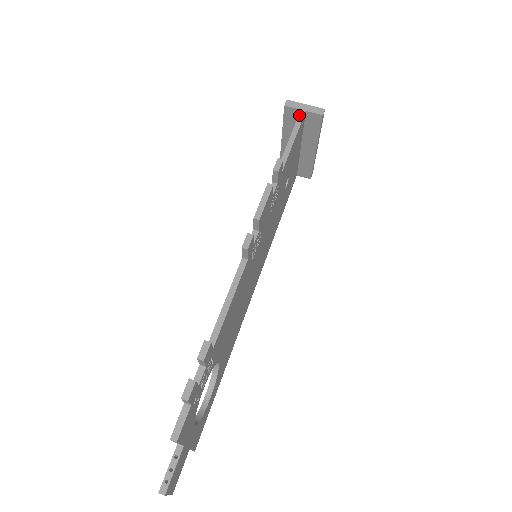
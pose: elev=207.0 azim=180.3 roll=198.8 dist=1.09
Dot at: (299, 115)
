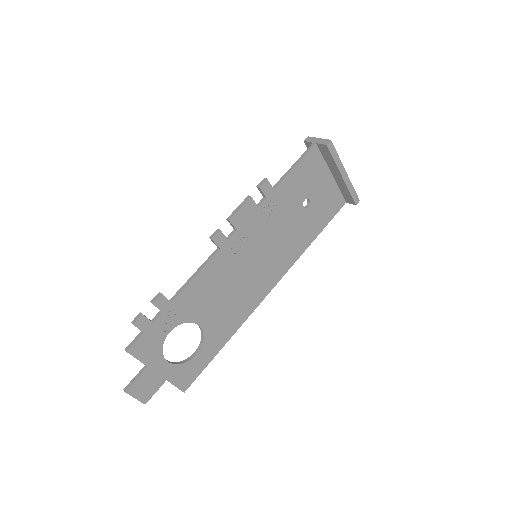
Dot at: (309, 147)
